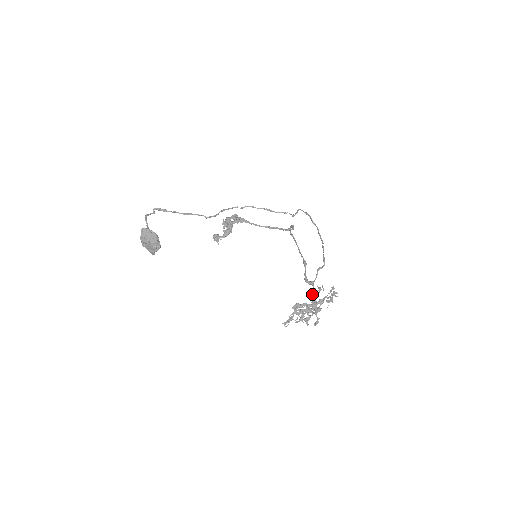
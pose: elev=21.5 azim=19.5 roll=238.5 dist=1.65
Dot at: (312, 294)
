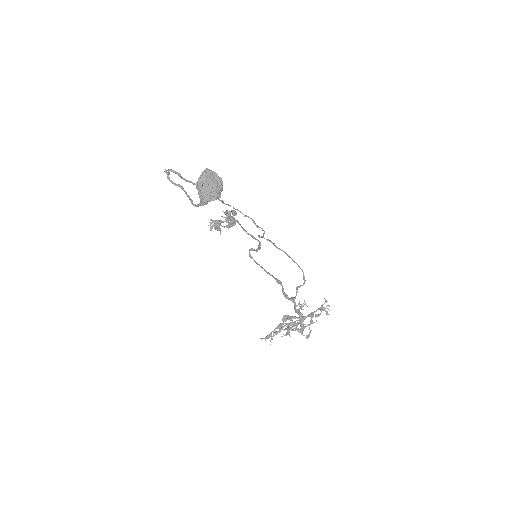
Dot at: (297, 309)
